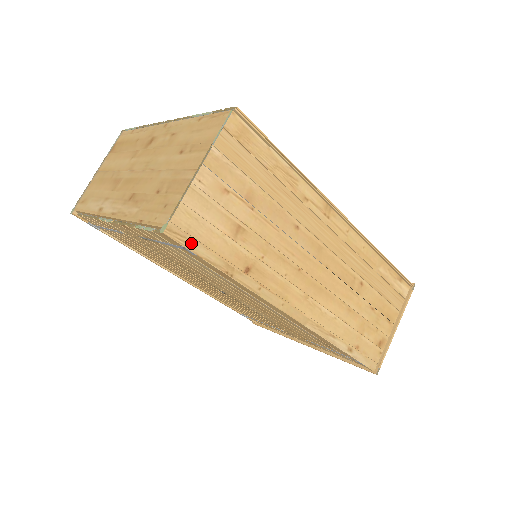
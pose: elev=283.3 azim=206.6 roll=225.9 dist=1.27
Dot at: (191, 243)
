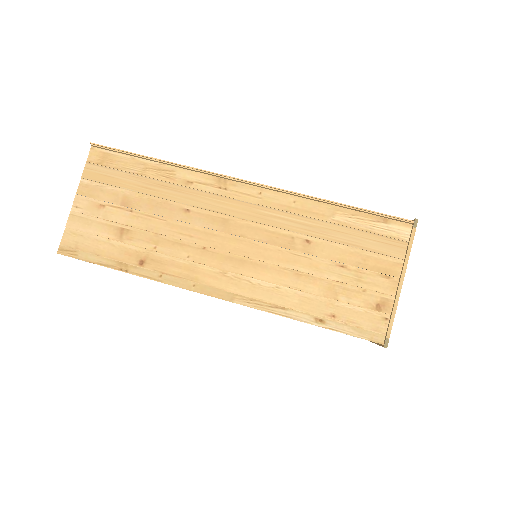
Dot at: (82, 254)
